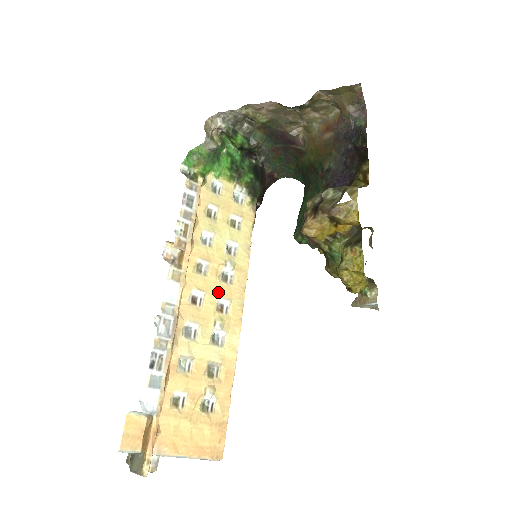
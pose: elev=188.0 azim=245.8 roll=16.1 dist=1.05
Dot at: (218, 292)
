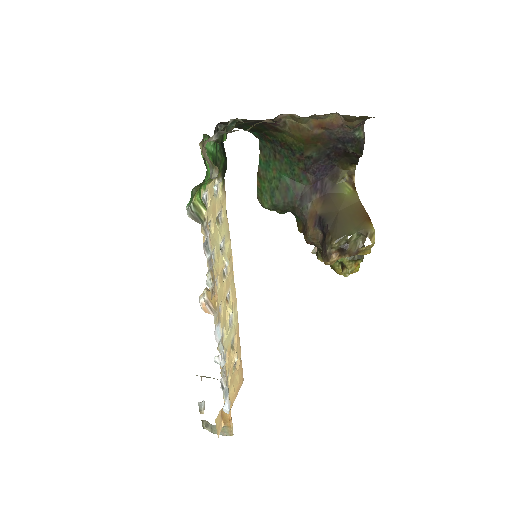
Dot at: (225, 291)
